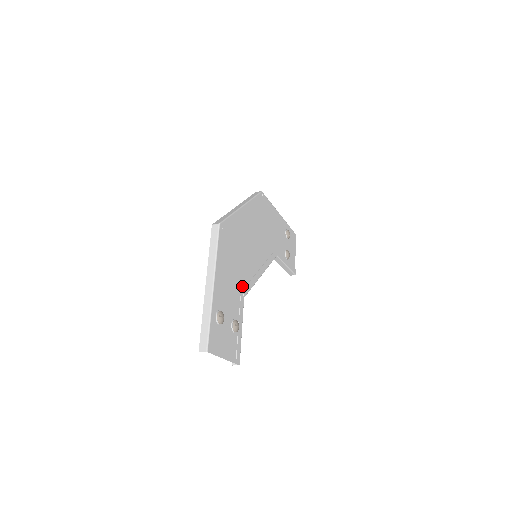
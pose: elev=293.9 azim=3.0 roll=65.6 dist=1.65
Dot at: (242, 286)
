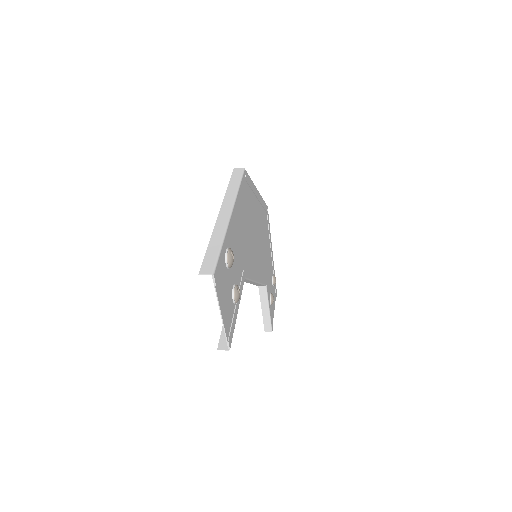
Dot at: (245, 263)
